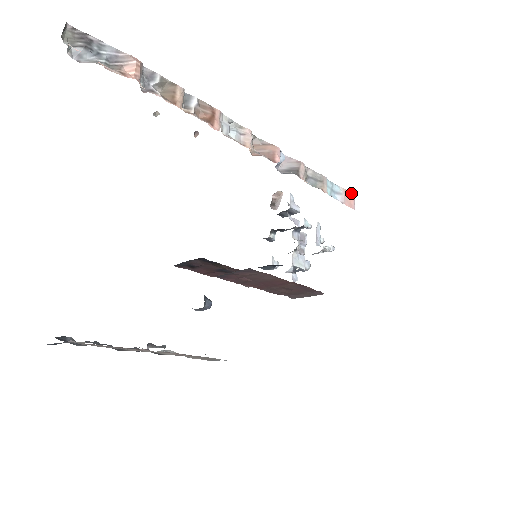
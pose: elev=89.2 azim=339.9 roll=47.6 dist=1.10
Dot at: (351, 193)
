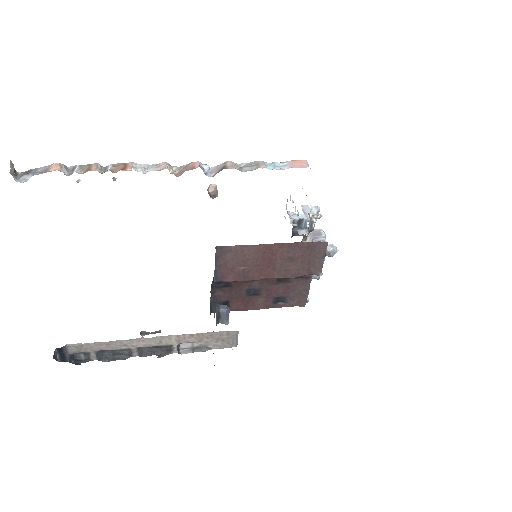
Dot at: (300, 160)
